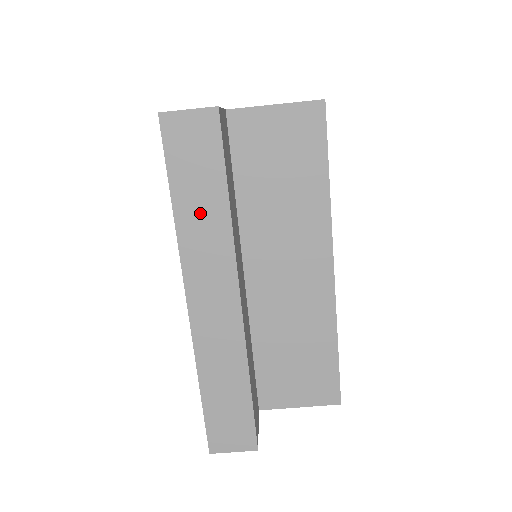
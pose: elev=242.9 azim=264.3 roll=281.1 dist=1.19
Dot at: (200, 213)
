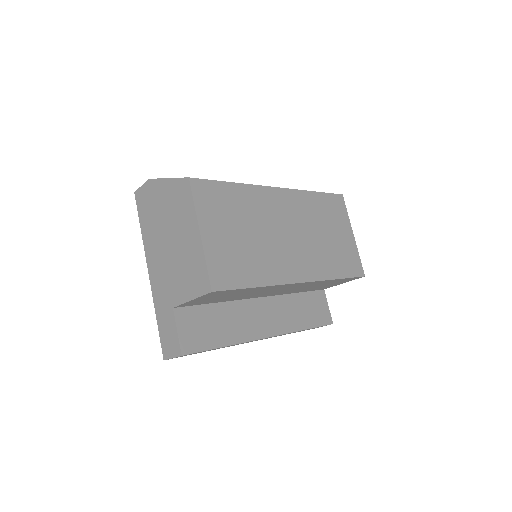
Dot at: occluded
